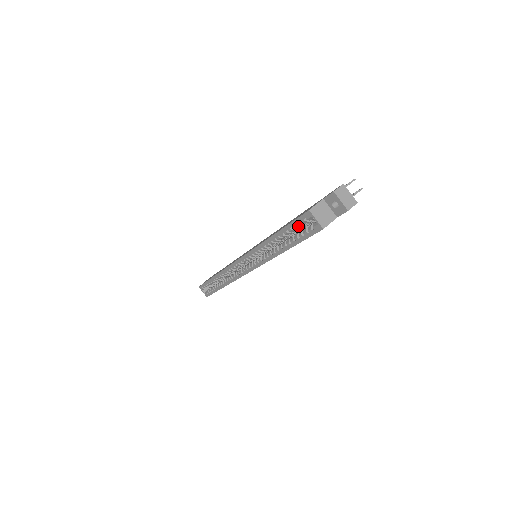
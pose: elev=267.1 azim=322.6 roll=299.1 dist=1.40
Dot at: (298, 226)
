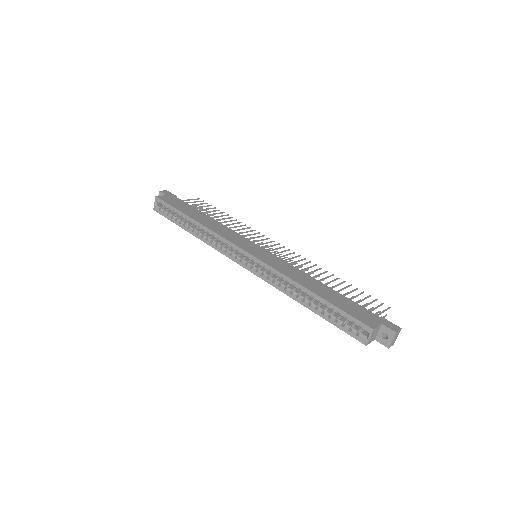
Dot at: (346, 317)
